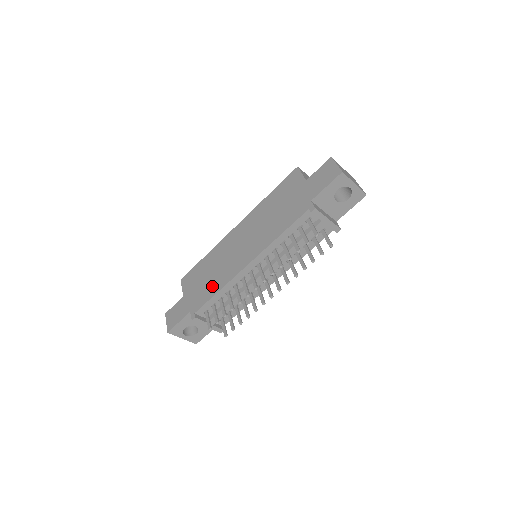
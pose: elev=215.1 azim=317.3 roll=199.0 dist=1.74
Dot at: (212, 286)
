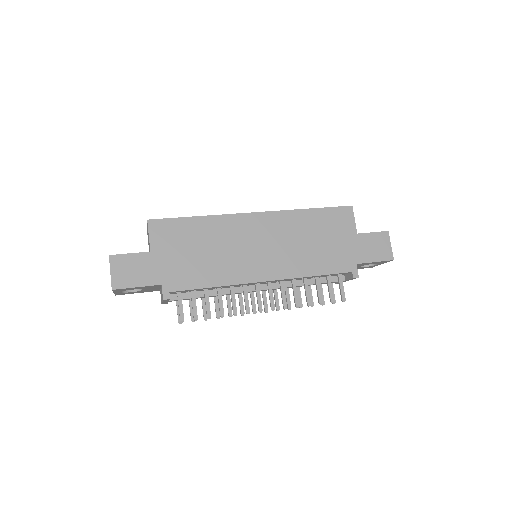
Dot at: (206, 272)
